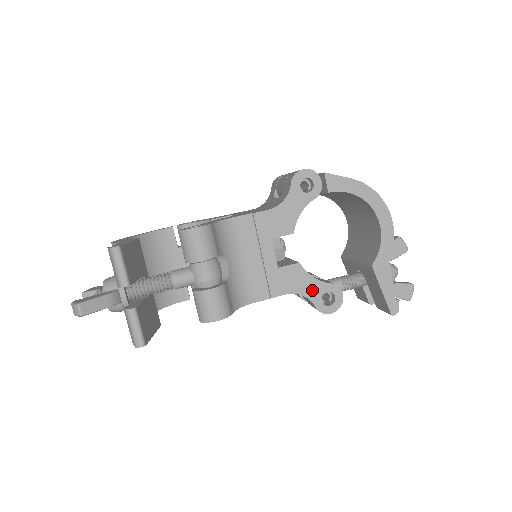
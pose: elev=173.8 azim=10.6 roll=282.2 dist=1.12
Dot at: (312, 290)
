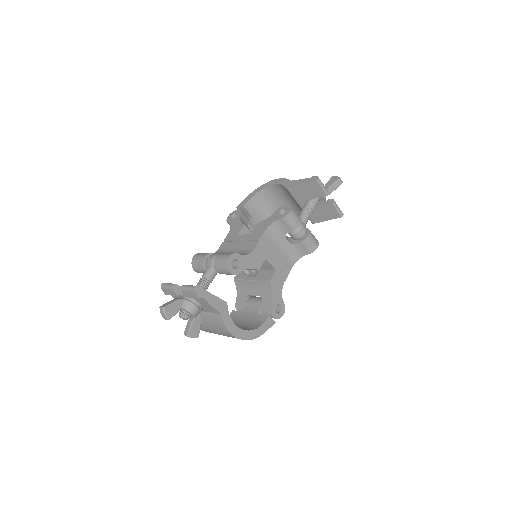
Dot at: (272, 219)
